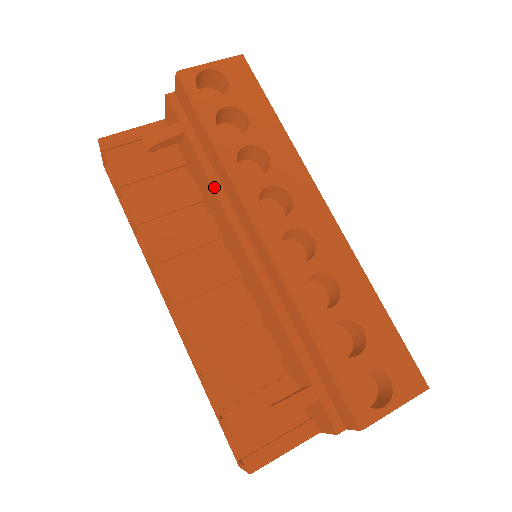
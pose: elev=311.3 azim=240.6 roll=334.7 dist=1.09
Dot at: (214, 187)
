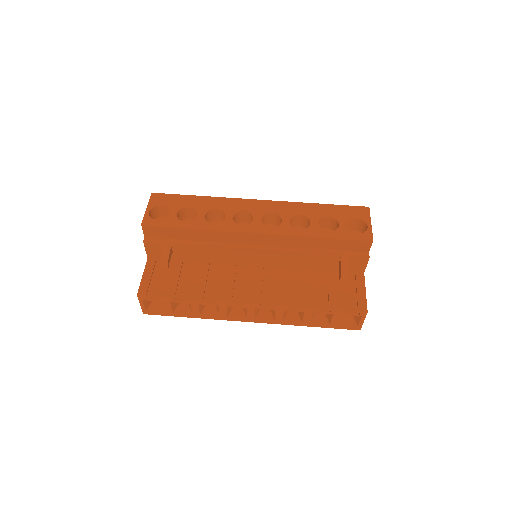
Dot at: (212, 246)
